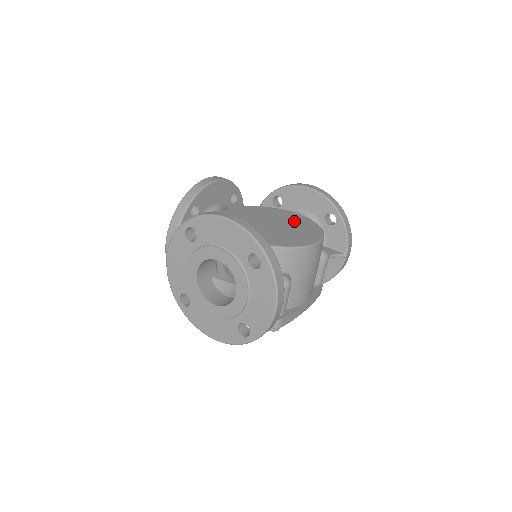
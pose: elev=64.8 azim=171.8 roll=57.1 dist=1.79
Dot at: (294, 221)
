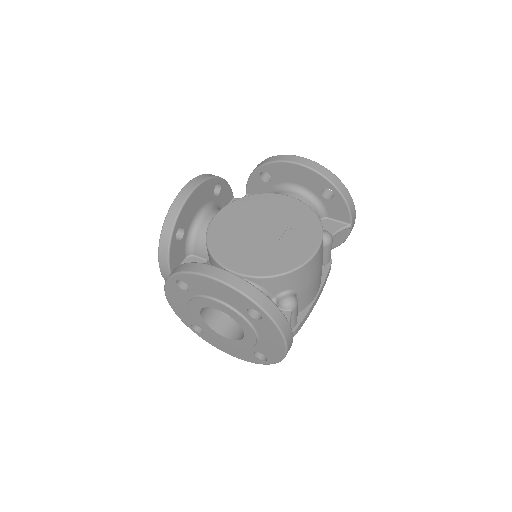
Dot at: (288, 215)
